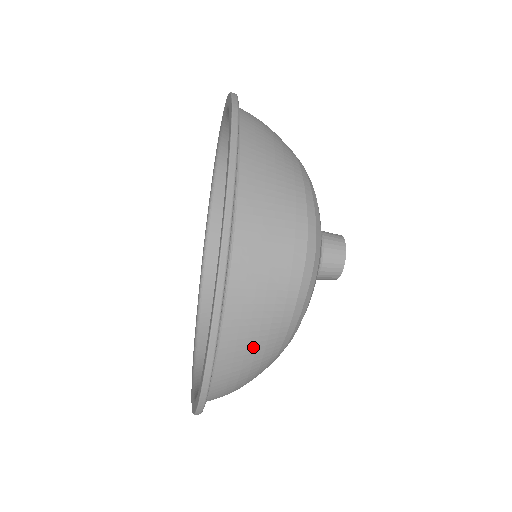
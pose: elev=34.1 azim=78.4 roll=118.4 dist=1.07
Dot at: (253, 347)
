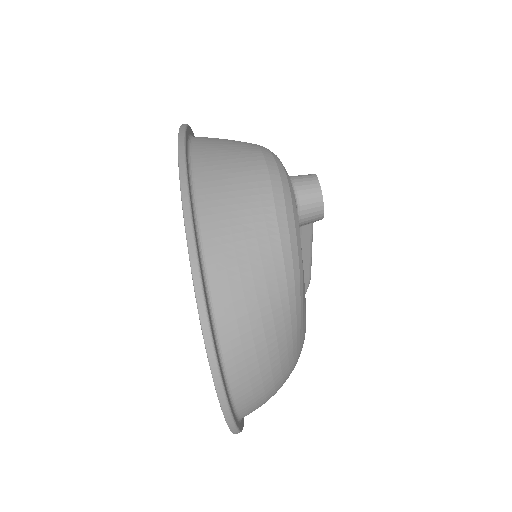
Dot at: (249, 278)
